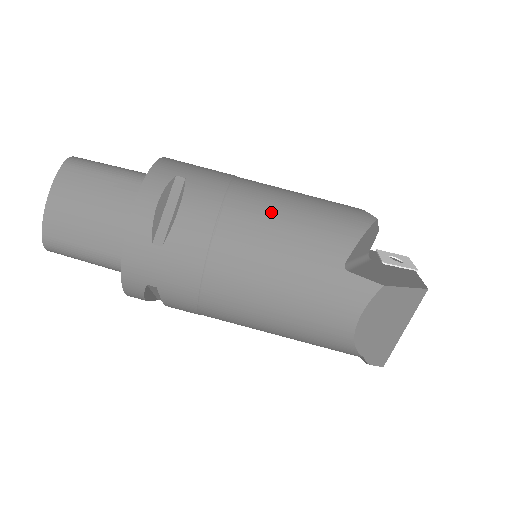
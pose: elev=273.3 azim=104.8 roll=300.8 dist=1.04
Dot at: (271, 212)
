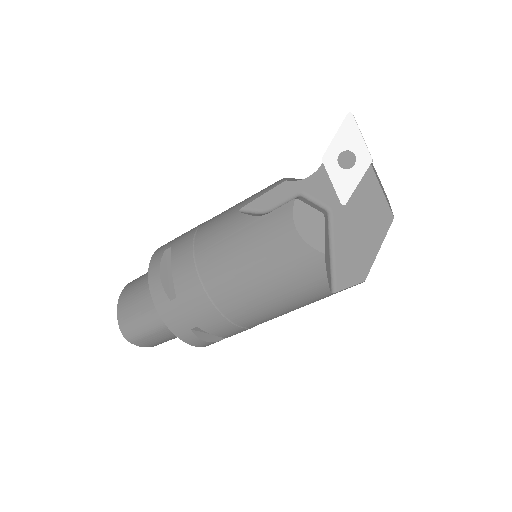
Dot at: (261, 309)
